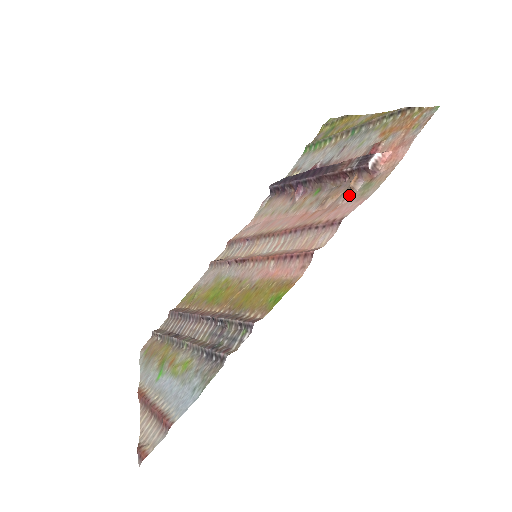
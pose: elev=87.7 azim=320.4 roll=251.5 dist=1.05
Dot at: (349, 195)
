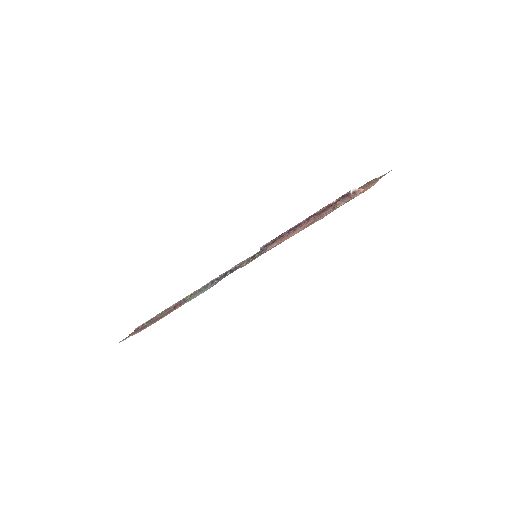
Dot at: (336, 208)
